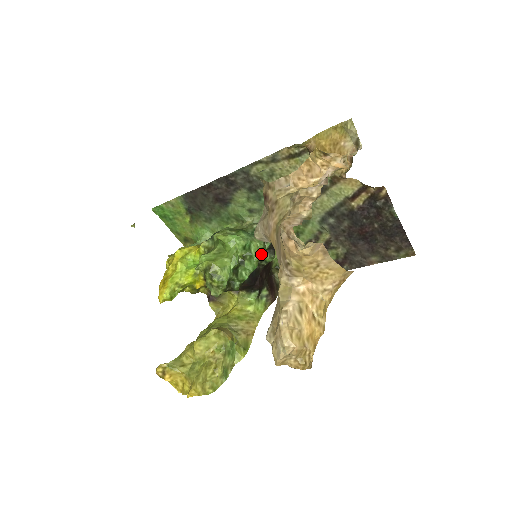
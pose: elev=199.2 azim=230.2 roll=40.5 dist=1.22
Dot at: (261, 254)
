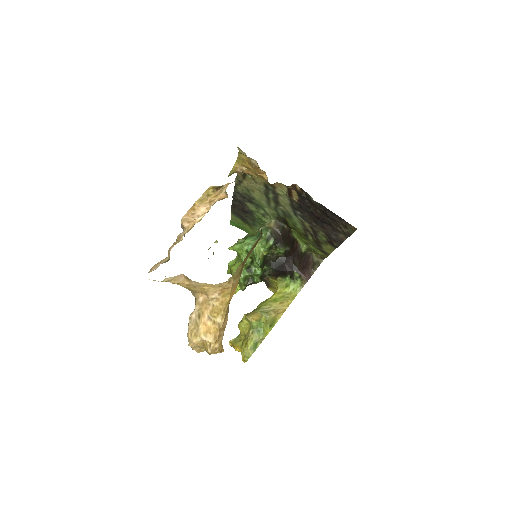
Dot at: (266, 251)
